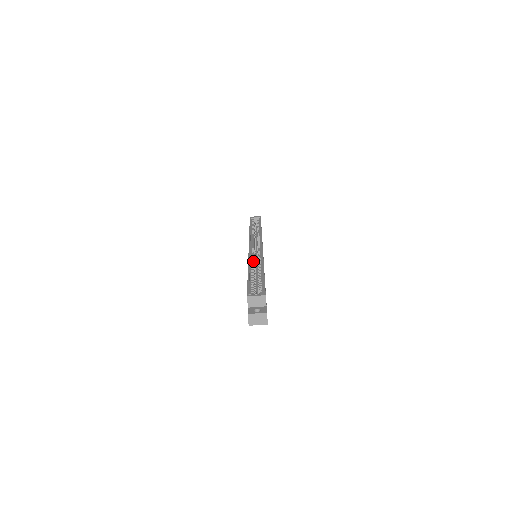
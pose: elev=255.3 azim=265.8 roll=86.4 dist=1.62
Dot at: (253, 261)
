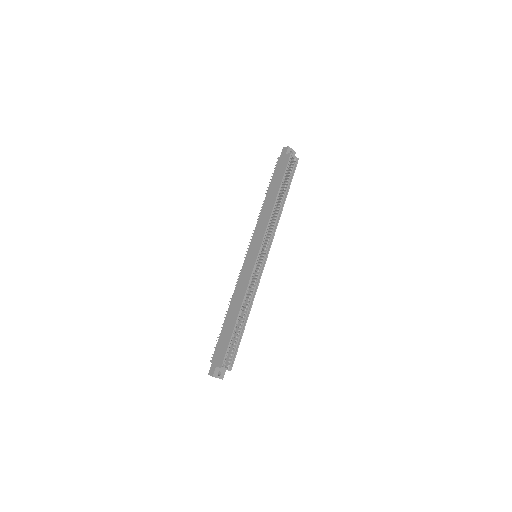
Dot at: occluded
